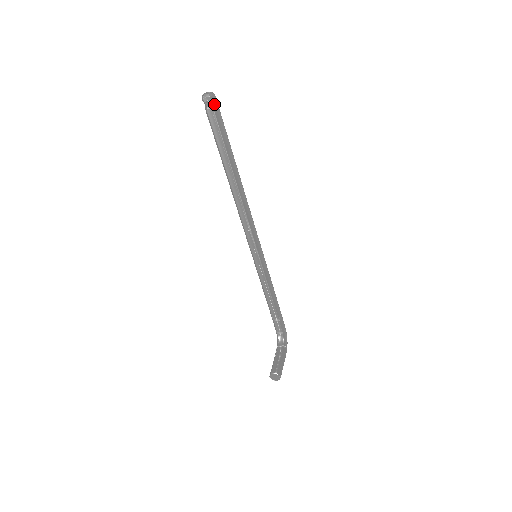
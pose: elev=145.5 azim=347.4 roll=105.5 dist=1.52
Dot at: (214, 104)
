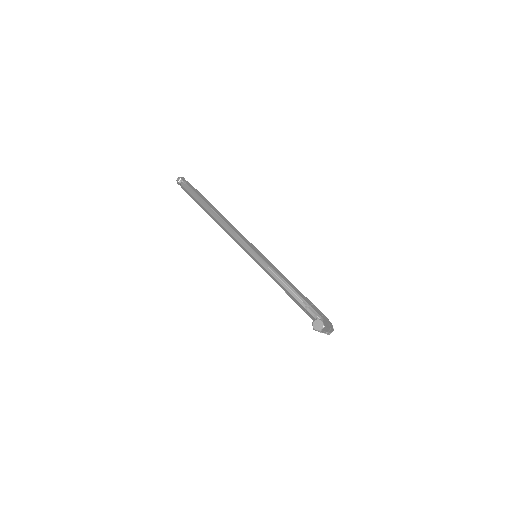
Dot at: (184, 181)
